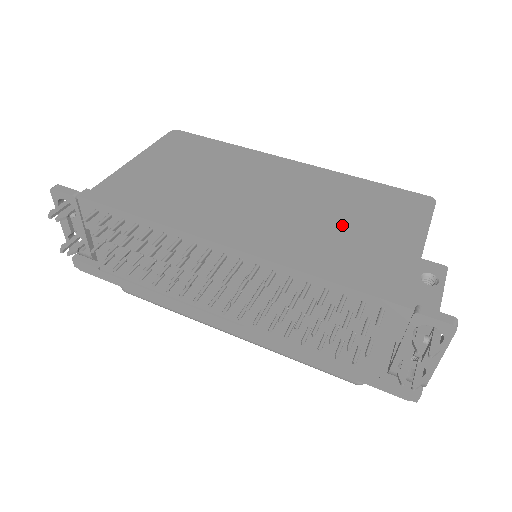
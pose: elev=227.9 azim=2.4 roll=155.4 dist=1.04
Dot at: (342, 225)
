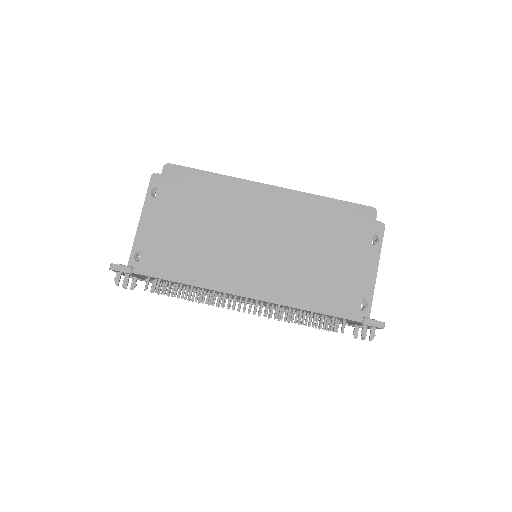
Dot at: (316, 257)
